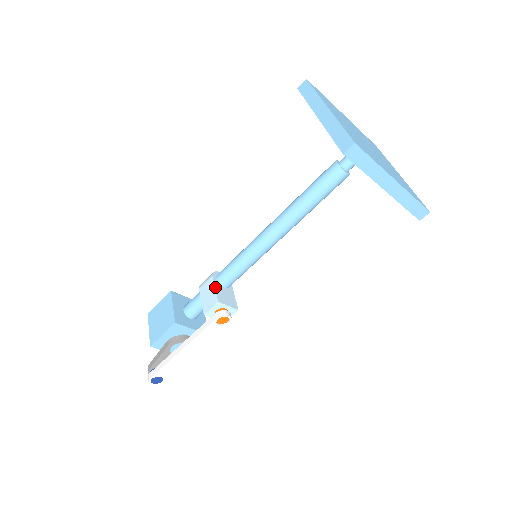
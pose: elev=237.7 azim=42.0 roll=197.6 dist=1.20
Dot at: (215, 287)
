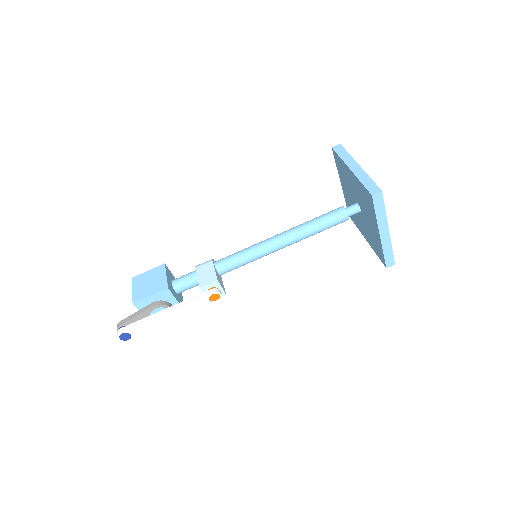
Dot at: (215, 269)
